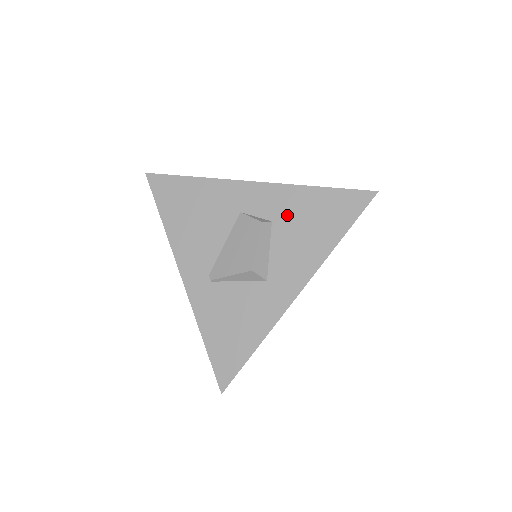
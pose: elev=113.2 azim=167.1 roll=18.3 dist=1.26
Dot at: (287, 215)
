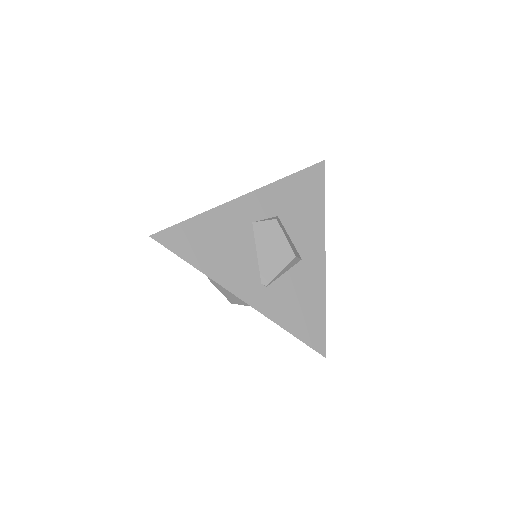
Dot at: (284, 206)
